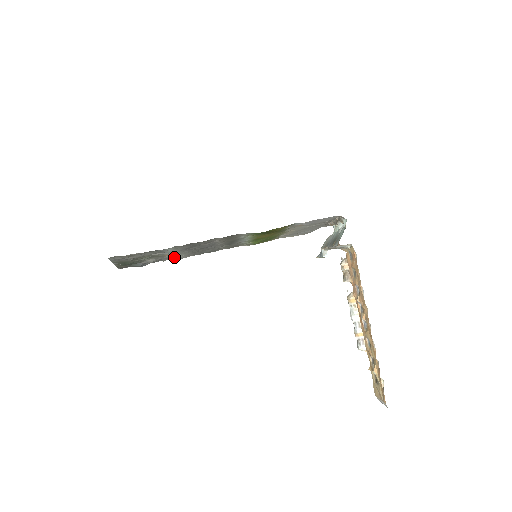
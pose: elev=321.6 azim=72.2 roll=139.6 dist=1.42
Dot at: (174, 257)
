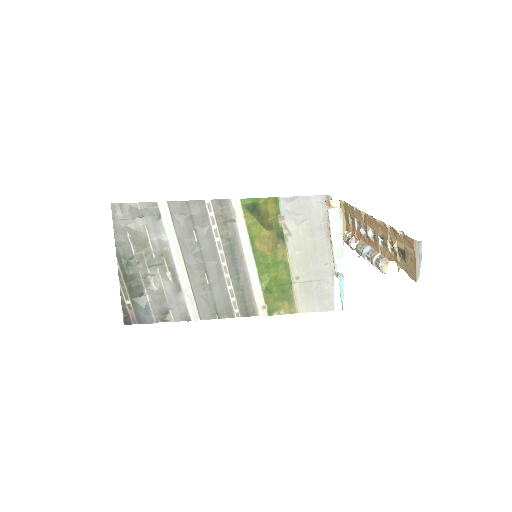
Dot at: (179, 289)
